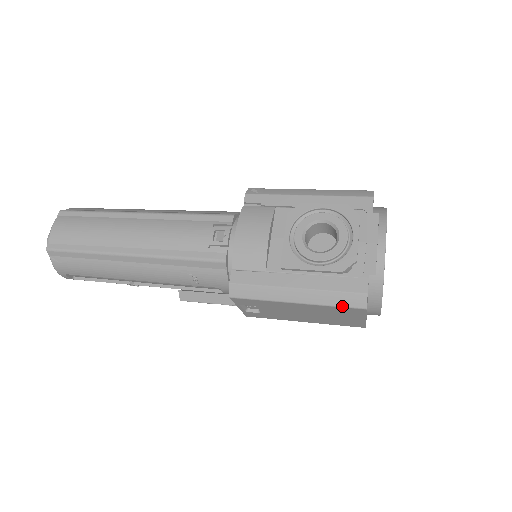
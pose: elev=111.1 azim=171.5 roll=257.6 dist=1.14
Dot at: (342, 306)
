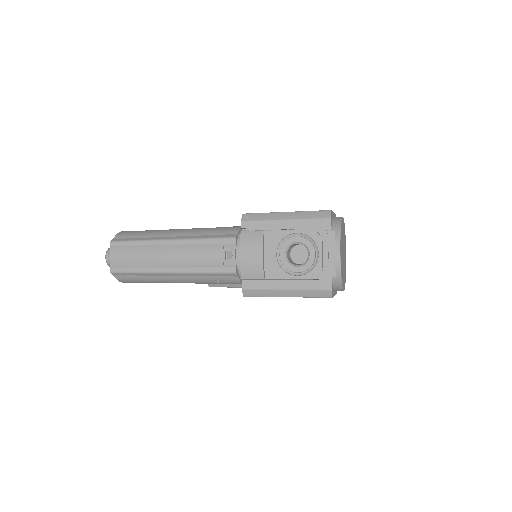
Dot at: (317, 297)
